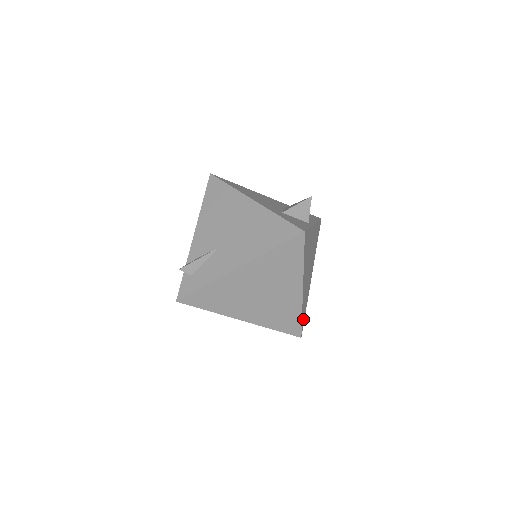
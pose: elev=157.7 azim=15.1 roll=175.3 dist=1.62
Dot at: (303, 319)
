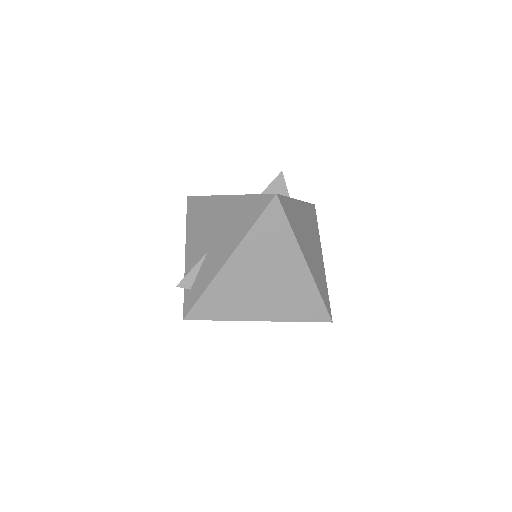
Dot at: (326, 301)
